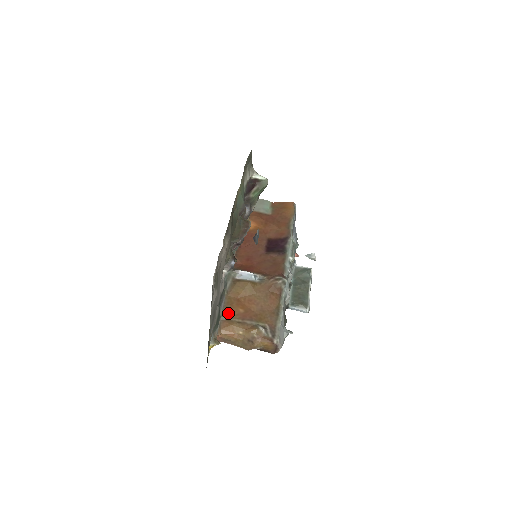
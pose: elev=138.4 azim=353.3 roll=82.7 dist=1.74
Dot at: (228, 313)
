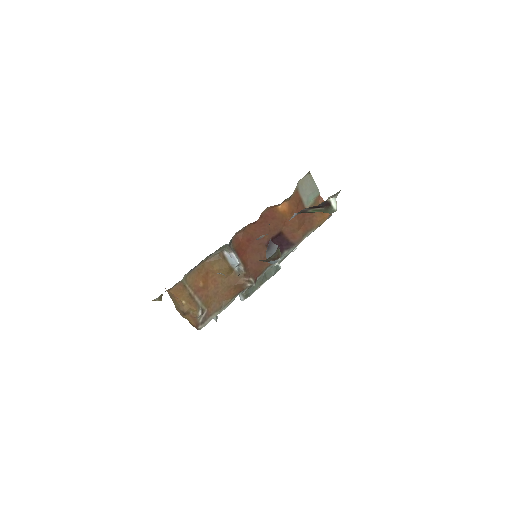
Dot at: (190, 279)
